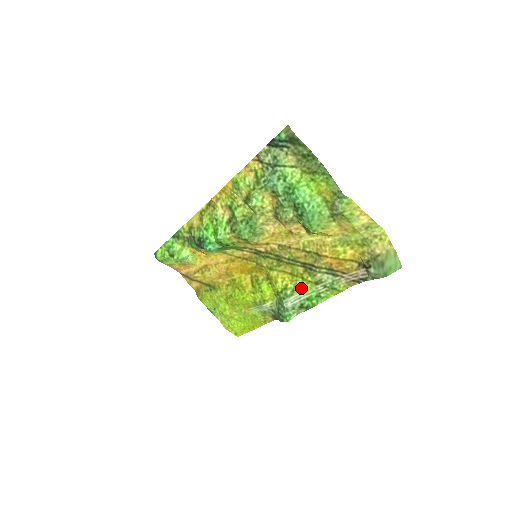
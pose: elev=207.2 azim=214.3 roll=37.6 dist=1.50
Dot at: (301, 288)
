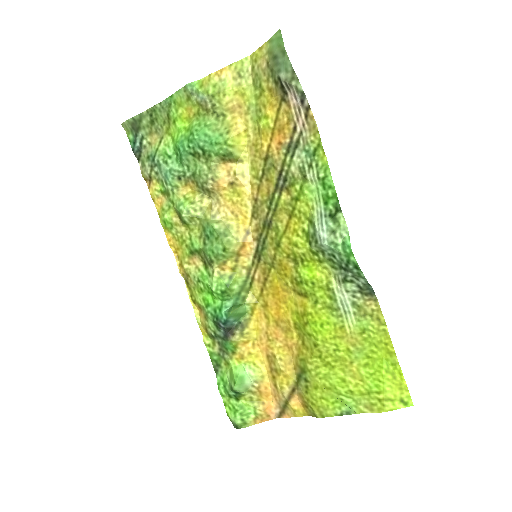
Dot at: (309, 207)
